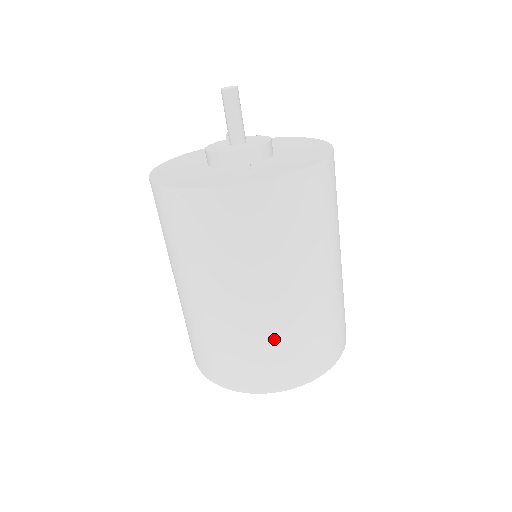
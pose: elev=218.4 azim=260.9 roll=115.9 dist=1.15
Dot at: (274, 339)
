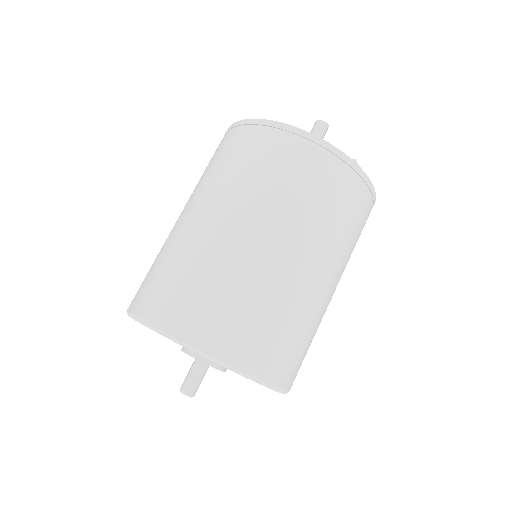
Dot at: (304, 320)
